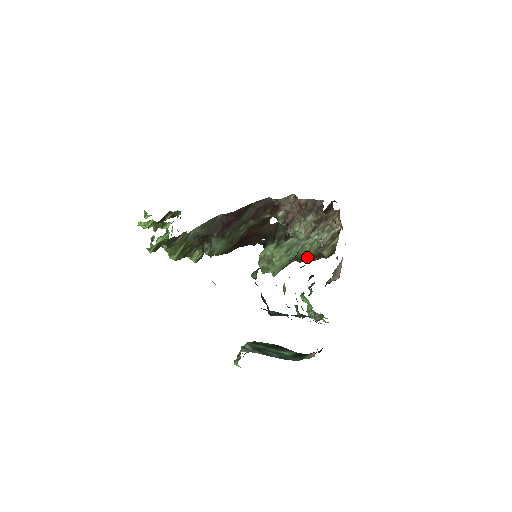
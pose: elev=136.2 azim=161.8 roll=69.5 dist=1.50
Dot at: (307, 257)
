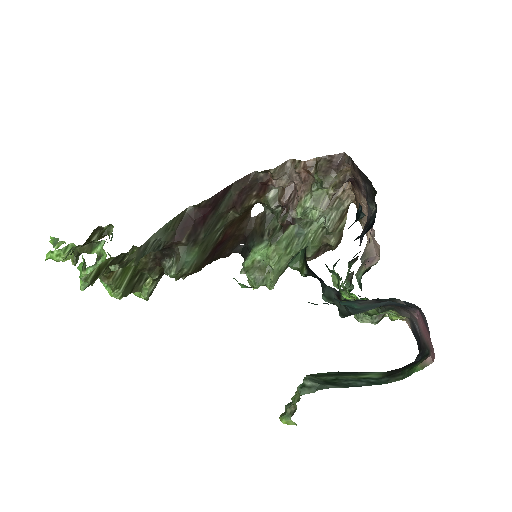
Dot at: (311, 252)
